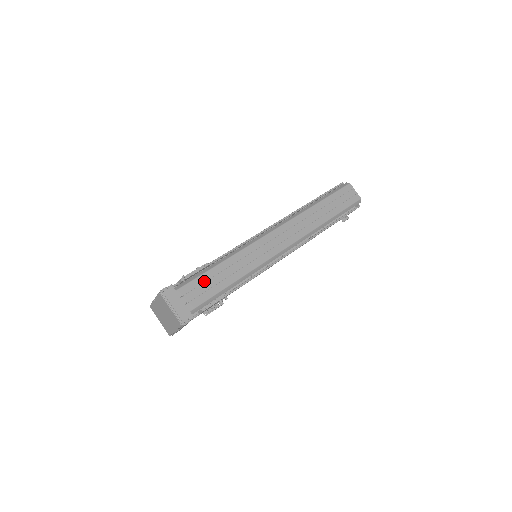
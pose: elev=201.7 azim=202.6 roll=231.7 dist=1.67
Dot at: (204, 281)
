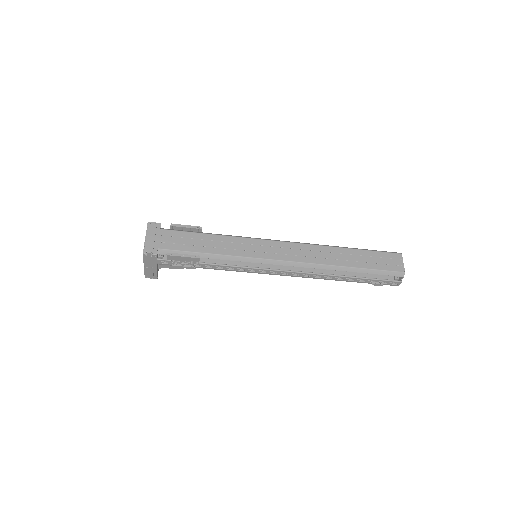
Dot at: (188, 237)
